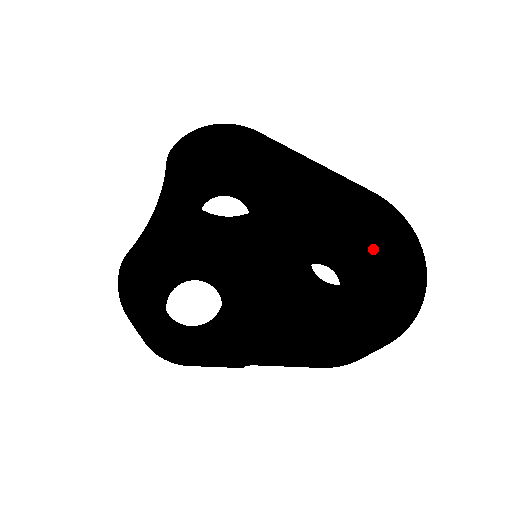
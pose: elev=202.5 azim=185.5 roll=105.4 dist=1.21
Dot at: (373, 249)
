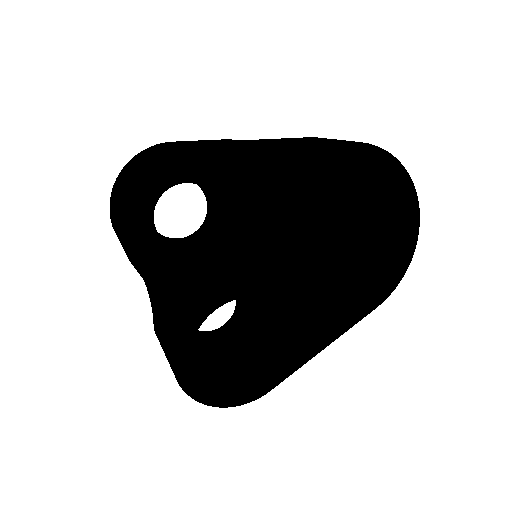
Dot at: (372, 209)
